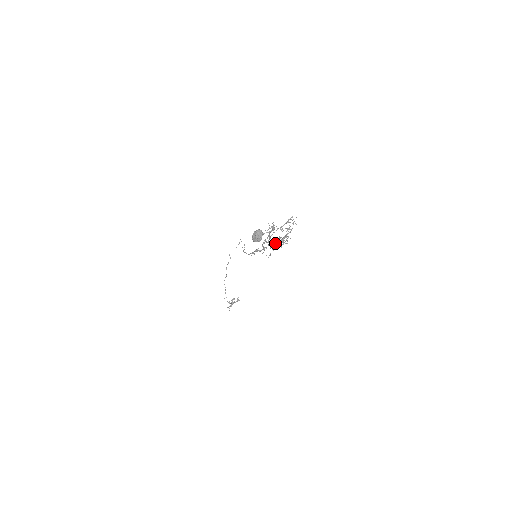
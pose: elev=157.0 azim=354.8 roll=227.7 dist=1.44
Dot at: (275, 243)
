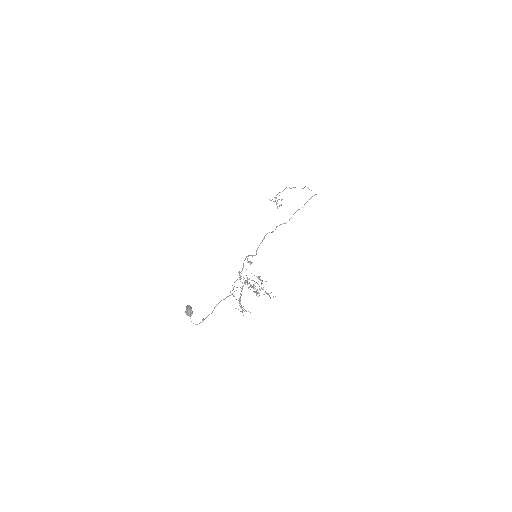
Dot at: (249, 287)
